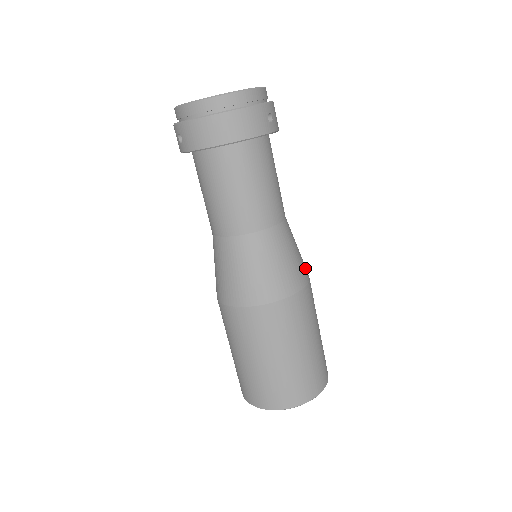
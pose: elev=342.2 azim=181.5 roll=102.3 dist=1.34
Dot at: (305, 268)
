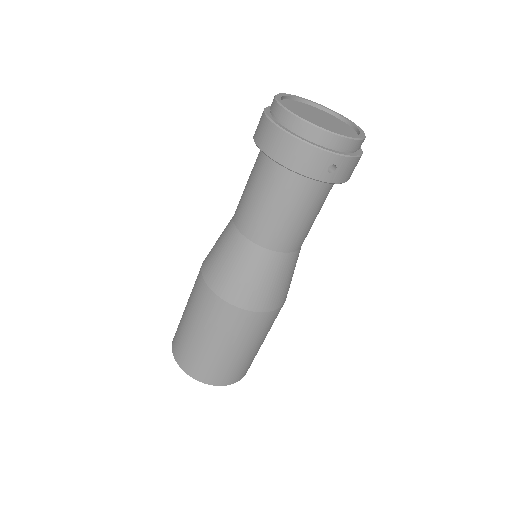
Dot at: (278, 300)
